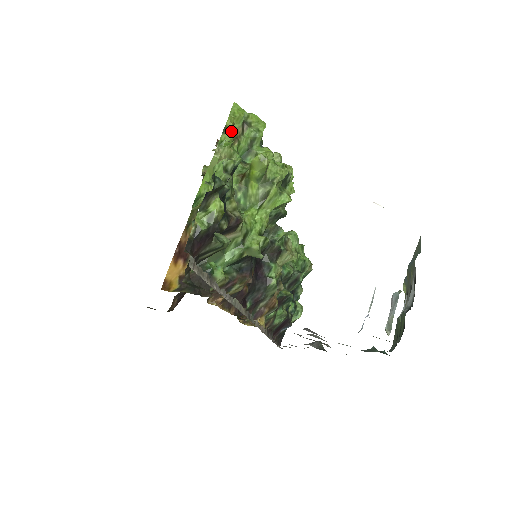
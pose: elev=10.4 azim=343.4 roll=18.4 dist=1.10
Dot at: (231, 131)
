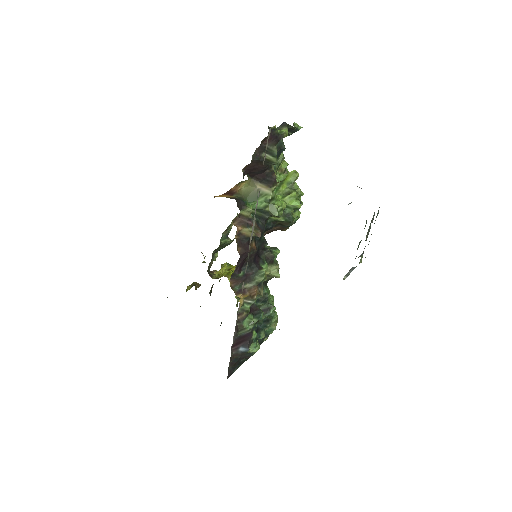
Dot at: occluded
